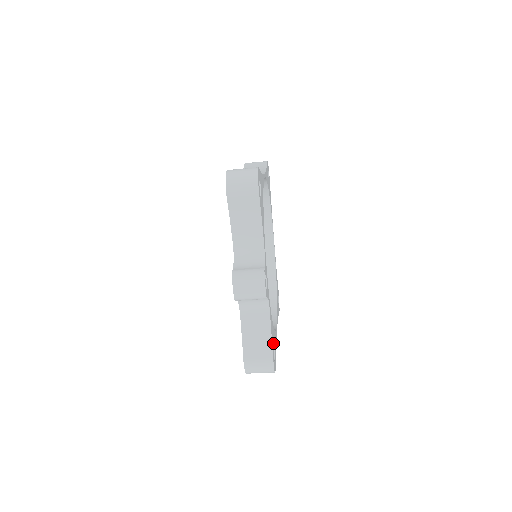
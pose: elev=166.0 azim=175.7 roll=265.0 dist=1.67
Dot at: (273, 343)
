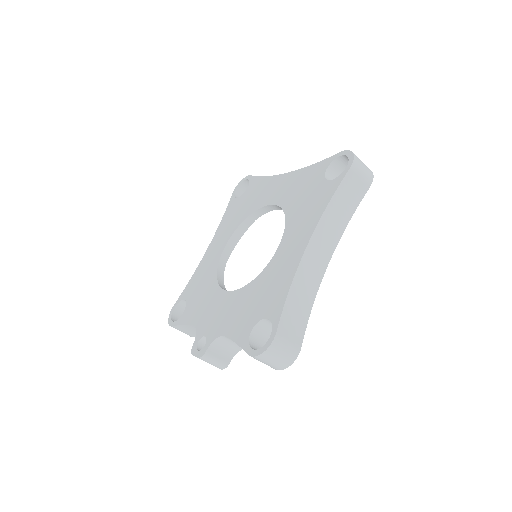
Dot at: occluded
